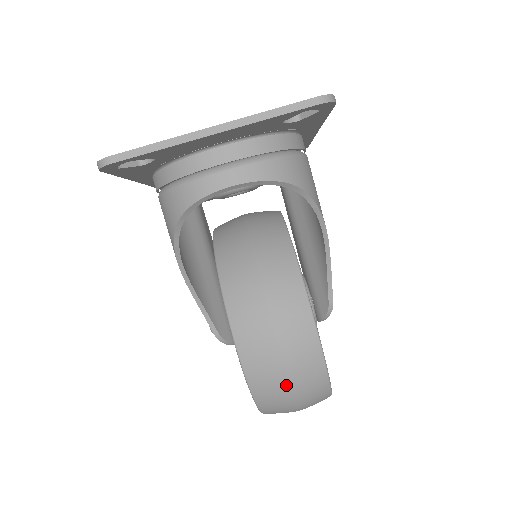
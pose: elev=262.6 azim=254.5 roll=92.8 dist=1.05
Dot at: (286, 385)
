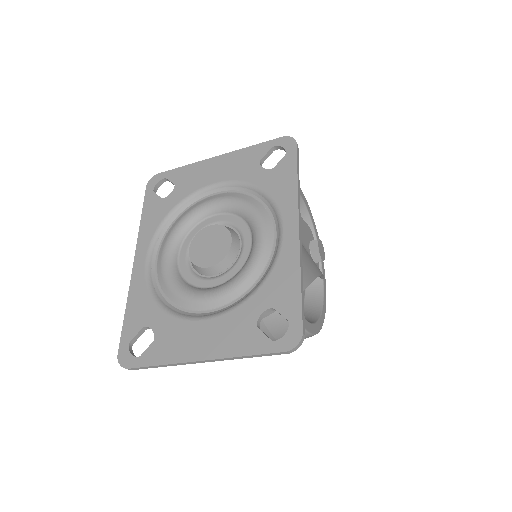
Dot at: occluded
